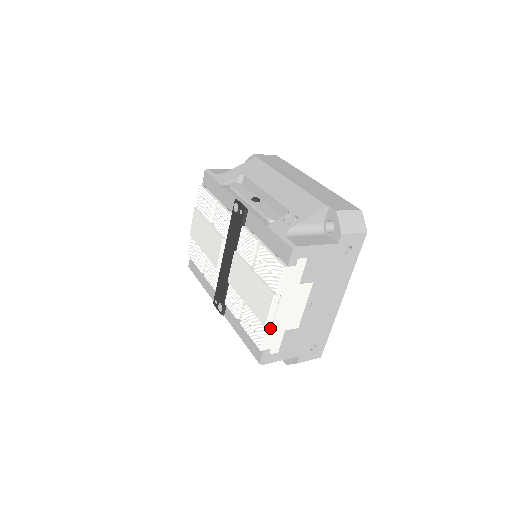
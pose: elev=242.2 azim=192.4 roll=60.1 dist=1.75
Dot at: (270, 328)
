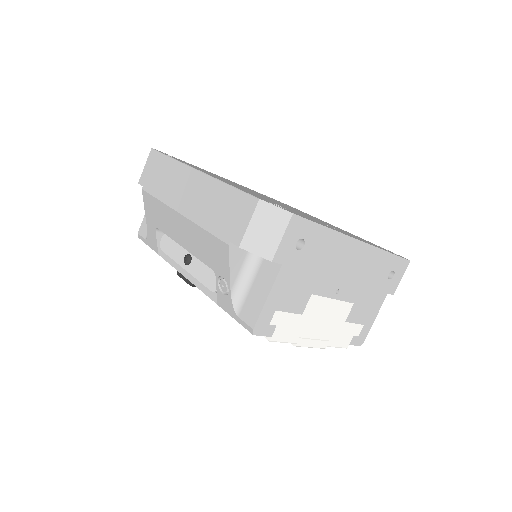
Dot at: (330, 342)
